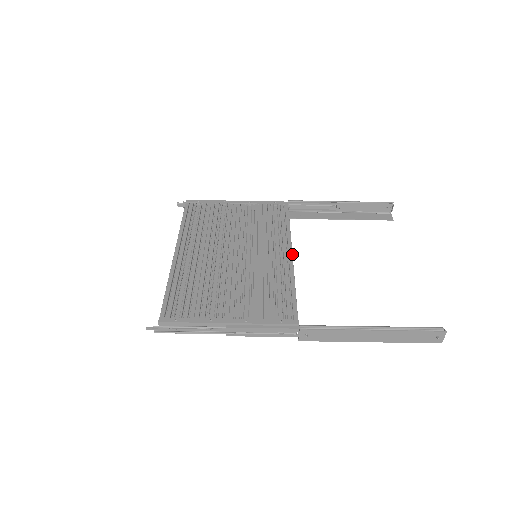
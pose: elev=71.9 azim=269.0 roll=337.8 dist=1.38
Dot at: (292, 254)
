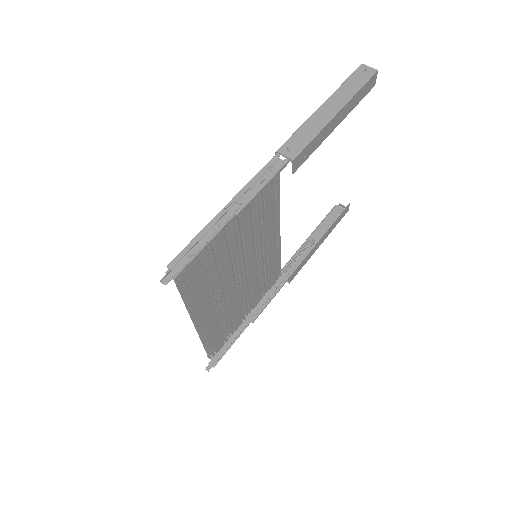
Dot at: occluded
